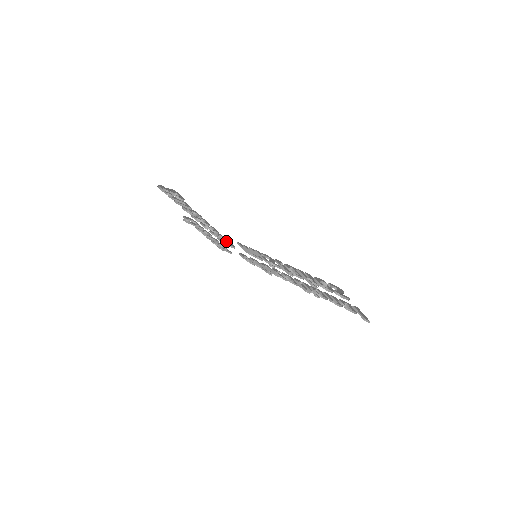
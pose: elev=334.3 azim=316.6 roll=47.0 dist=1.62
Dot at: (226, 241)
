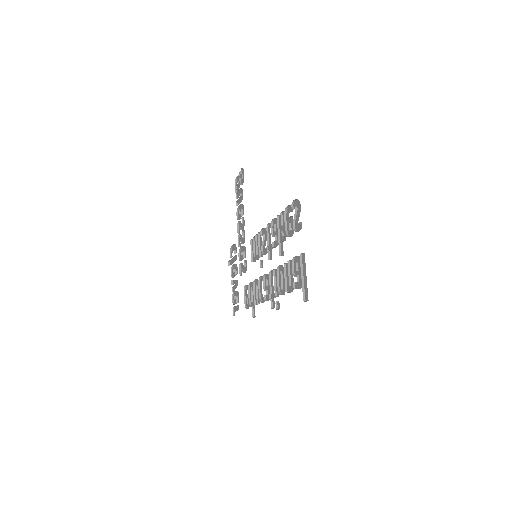
Dot at: (244, 257)
